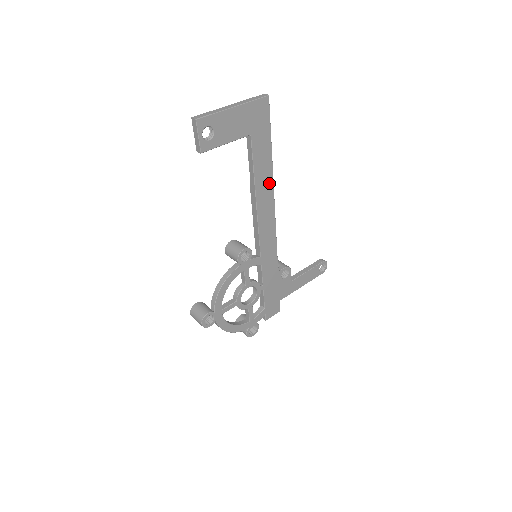
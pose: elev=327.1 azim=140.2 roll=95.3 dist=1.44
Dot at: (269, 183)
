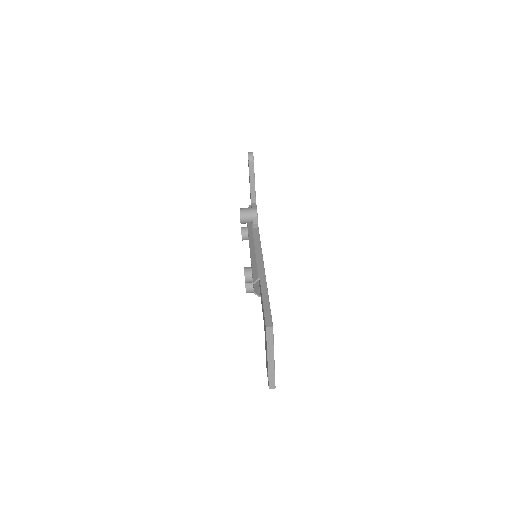
Dot at: occluded
